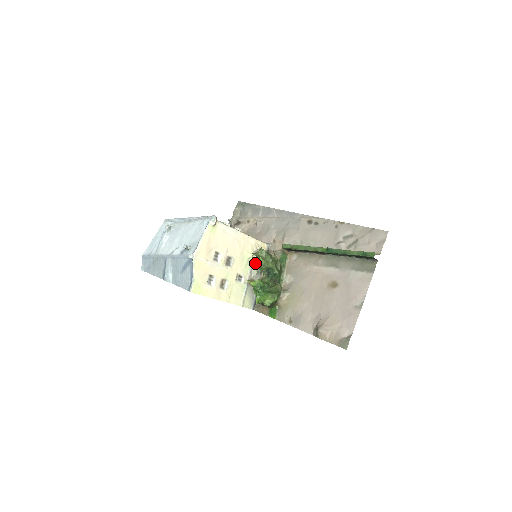
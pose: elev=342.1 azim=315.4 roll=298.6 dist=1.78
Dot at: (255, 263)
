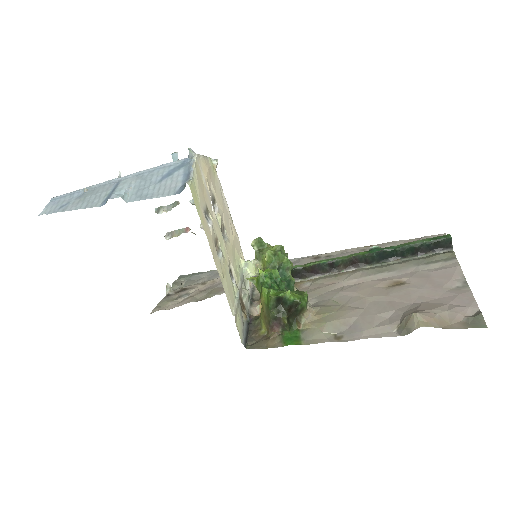
Dot at: (244, 283)
